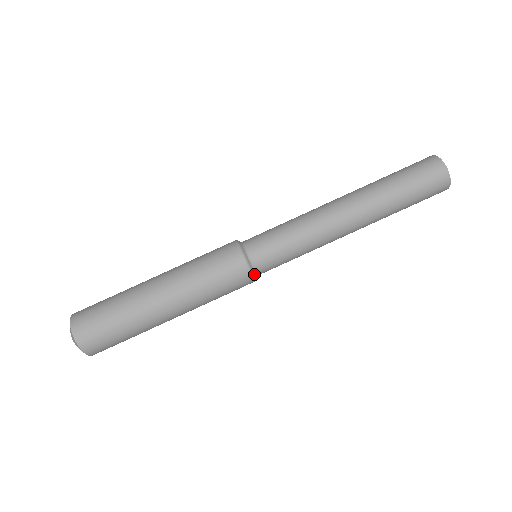
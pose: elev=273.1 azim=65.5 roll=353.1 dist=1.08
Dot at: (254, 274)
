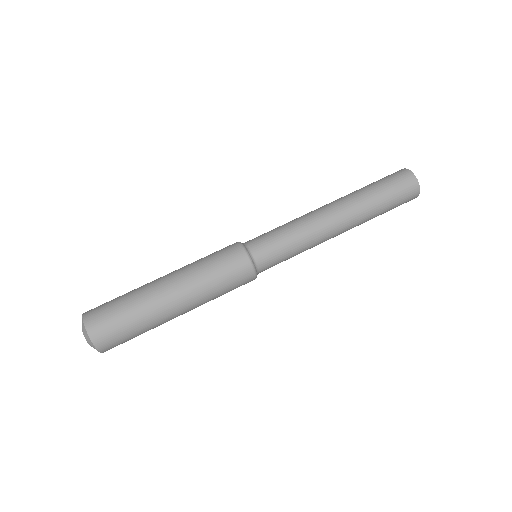
Dot at: (249, 255)
